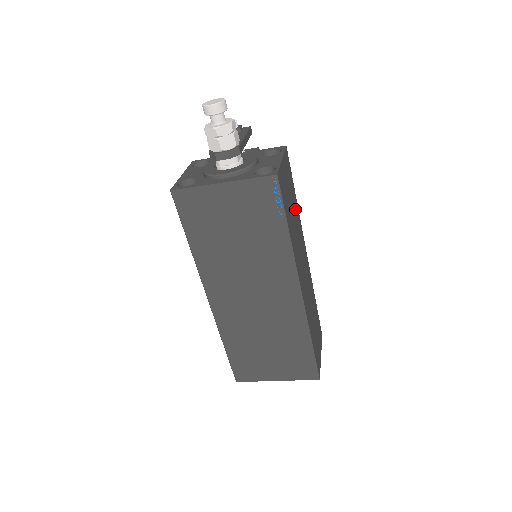
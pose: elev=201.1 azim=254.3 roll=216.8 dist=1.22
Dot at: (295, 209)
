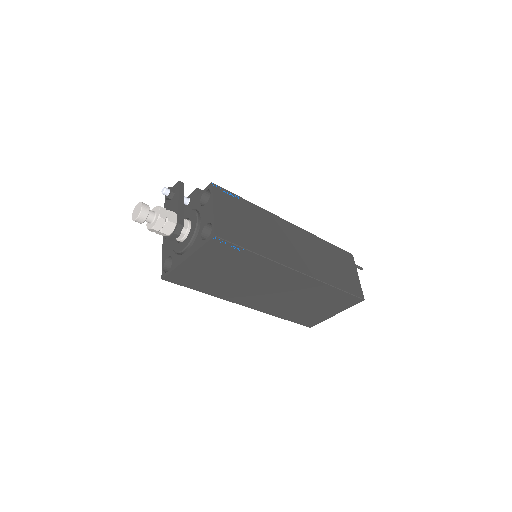
Dot at: (255, 216)
